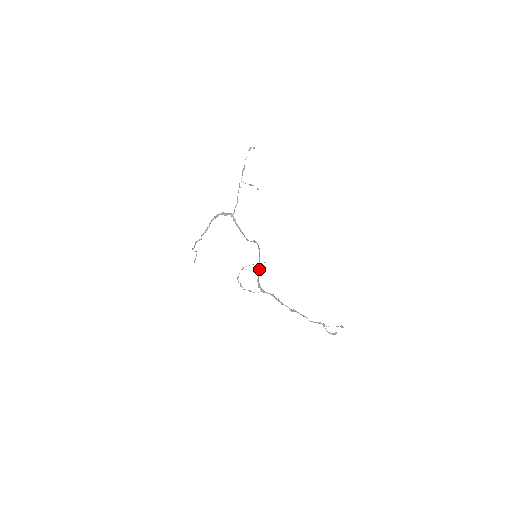
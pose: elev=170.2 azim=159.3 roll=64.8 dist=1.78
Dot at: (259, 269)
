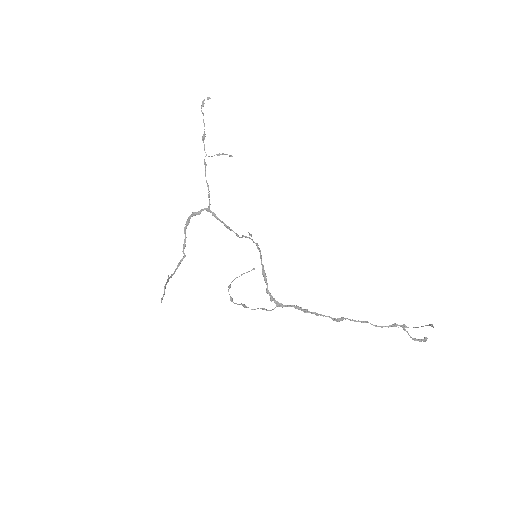
Dot at: (264, 274)
